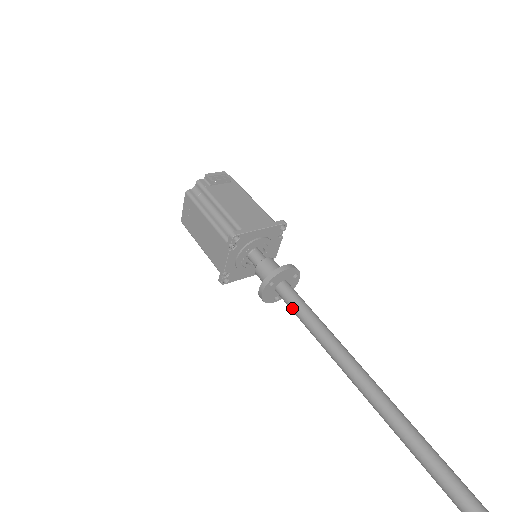
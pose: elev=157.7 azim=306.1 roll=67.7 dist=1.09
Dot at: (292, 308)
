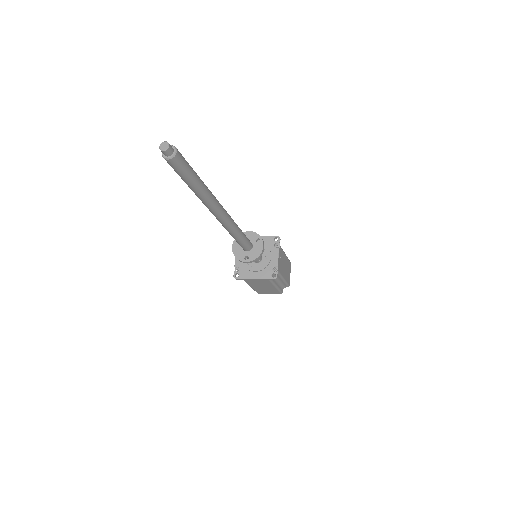
Dot at: occluded
